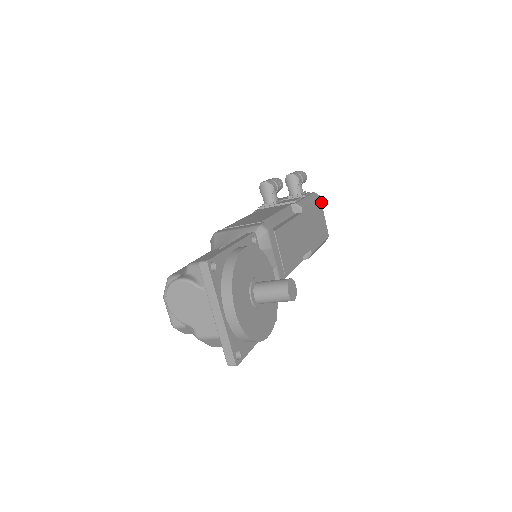
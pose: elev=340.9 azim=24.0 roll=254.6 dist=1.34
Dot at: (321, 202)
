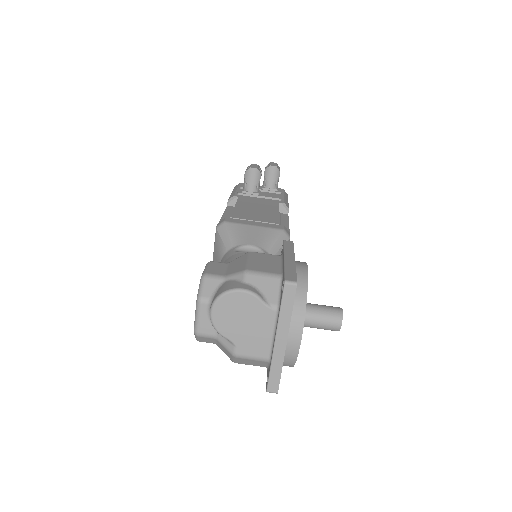
Dot at: occluded
